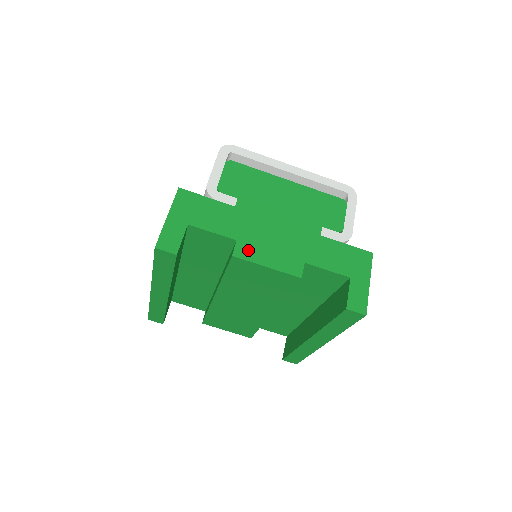
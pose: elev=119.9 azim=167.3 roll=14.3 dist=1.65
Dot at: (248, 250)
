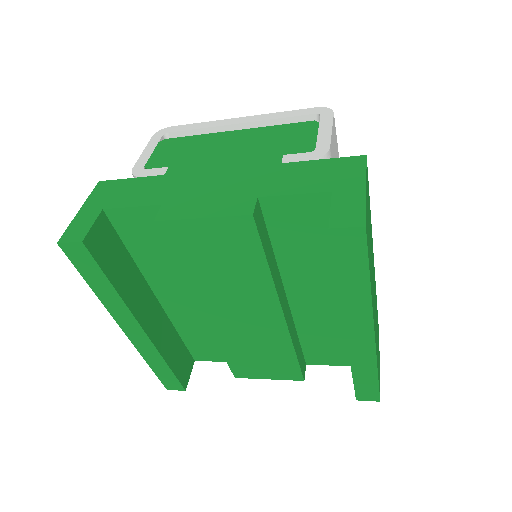
Dot at: (176, 209)
